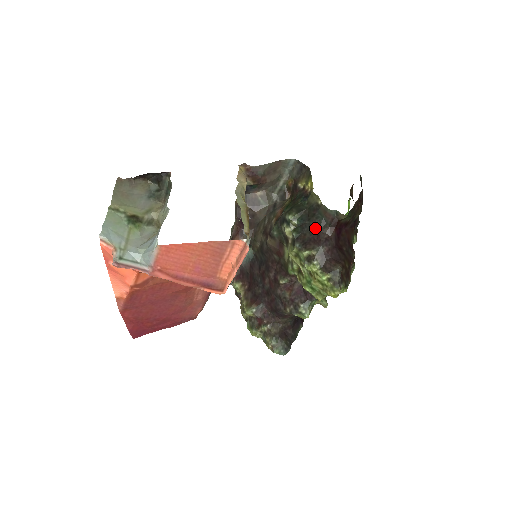
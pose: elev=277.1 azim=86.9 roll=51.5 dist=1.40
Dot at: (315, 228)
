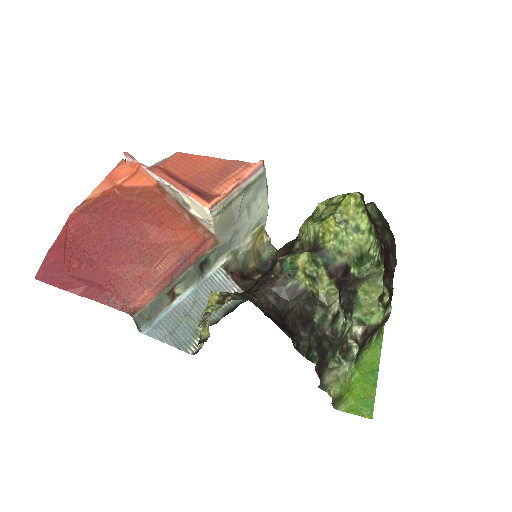
Dot at: occluded
